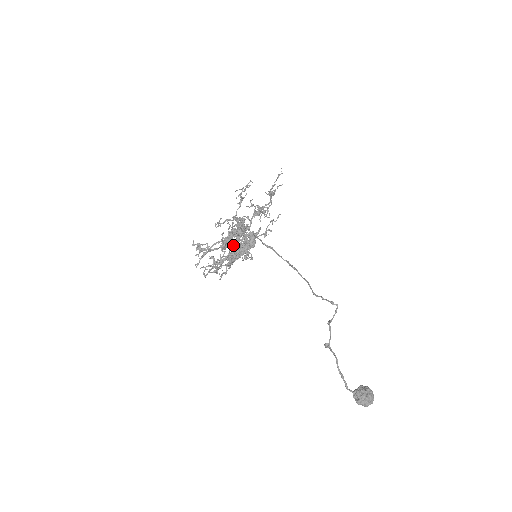
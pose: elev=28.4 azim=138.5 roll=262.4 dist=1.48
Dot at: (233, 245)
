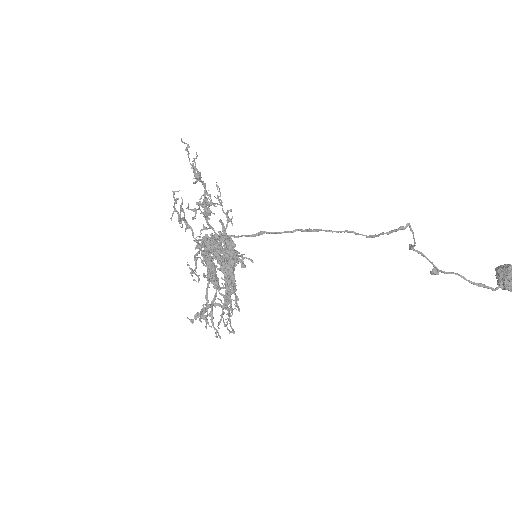
Dot at: (219, 269)
